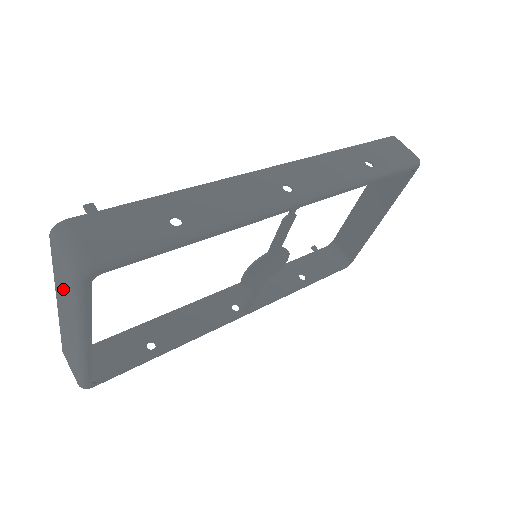
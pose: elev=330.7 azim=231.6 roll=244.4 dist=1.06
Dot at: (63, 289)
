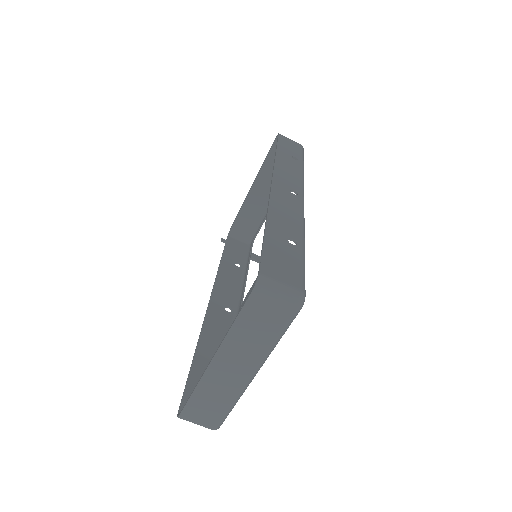
Dot at: (254, 333)
